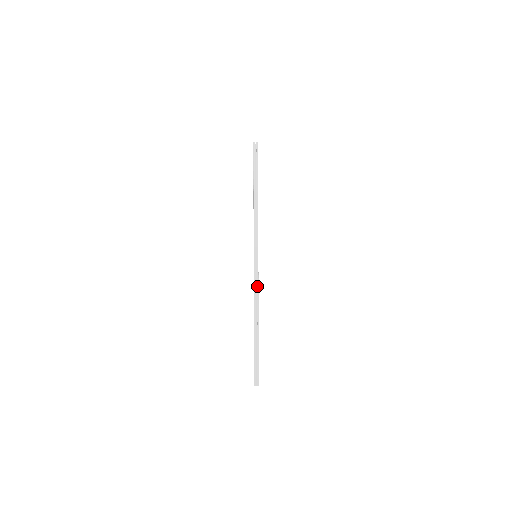
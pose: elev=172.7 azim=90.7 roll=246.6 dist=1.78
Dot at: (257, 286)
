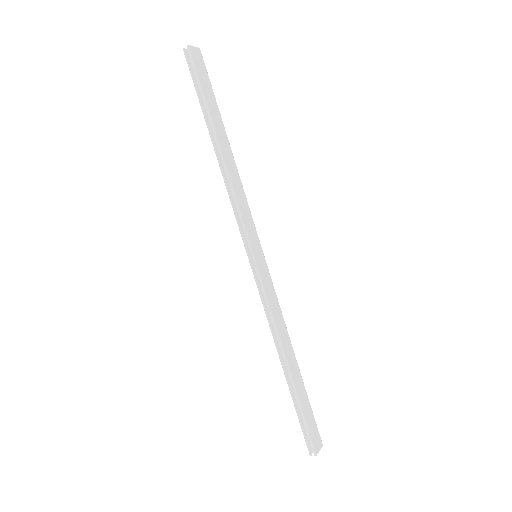
Dot at: (268, 310)
